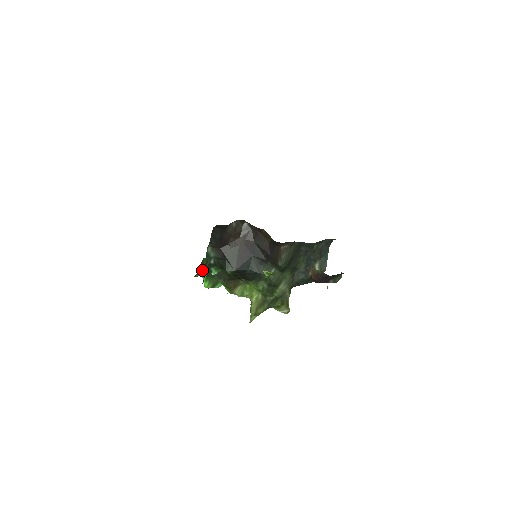
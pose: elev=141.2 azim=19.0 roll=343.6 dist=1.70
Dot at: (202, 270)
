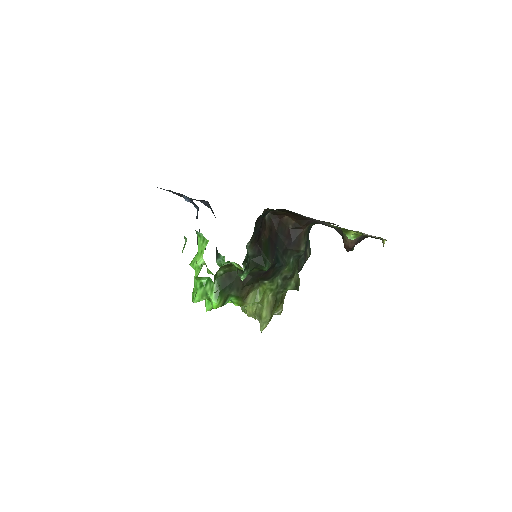
Dot at: occluded
